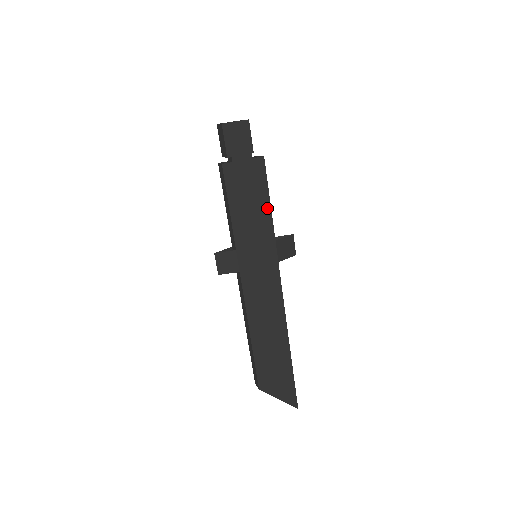
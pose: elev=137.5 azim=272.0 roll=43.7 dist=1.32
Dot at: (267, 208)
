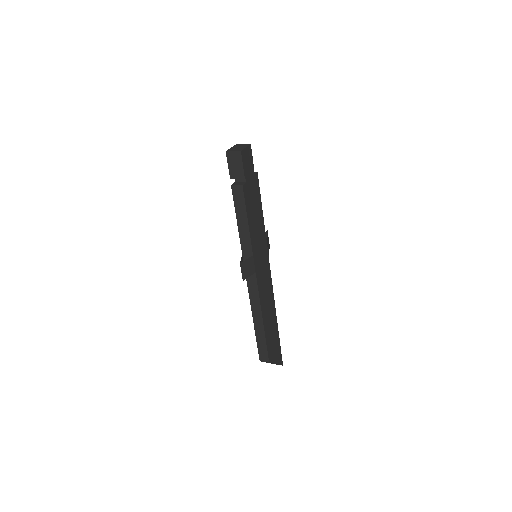
Dot at: (261, 214)
